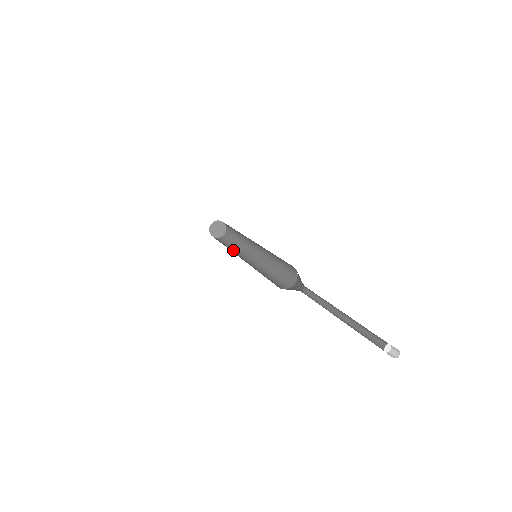
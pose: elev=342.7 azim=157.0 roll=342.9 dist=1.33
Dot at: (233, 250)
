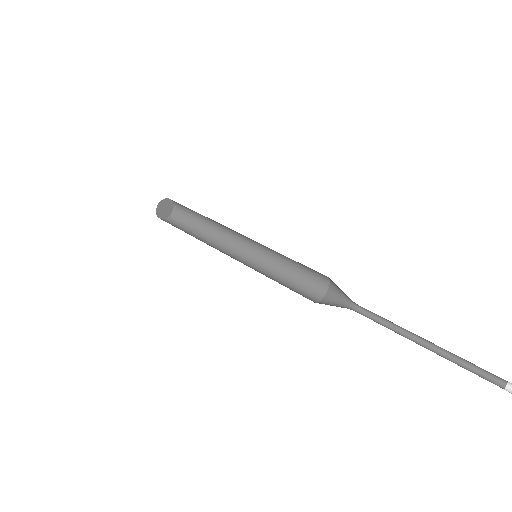
Dot at: (210, 236)
